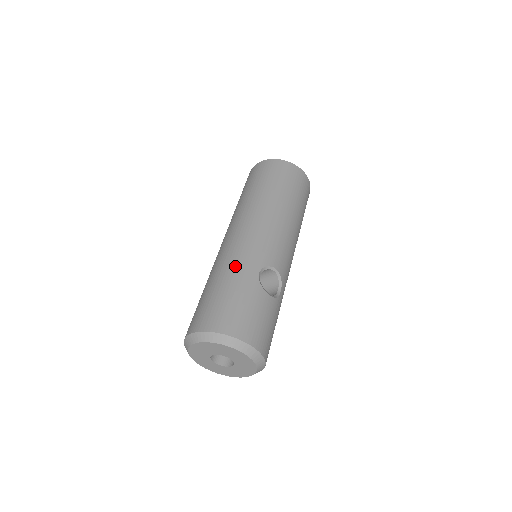
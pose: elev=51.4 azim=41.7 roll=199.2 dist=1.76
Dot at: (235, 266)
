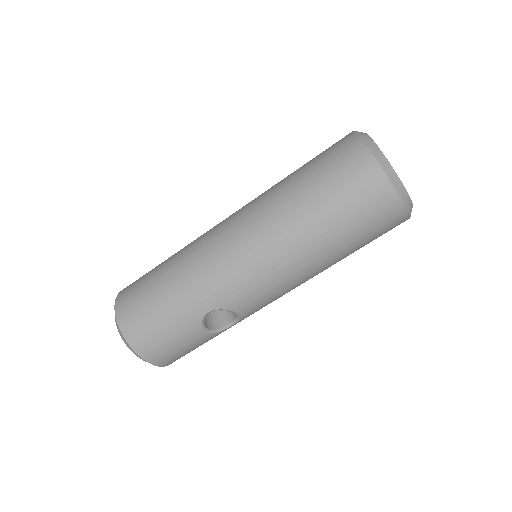
Dot at: (191, 287)
